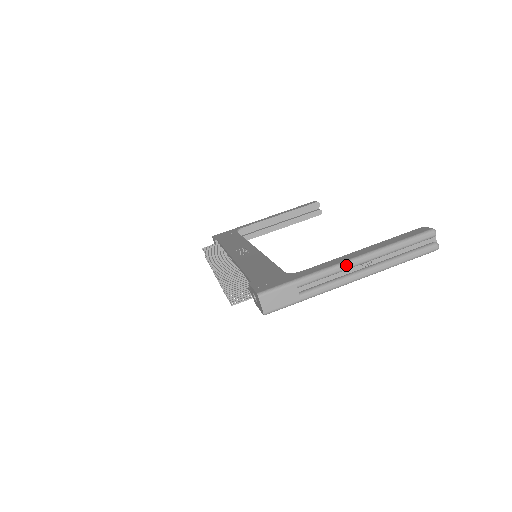
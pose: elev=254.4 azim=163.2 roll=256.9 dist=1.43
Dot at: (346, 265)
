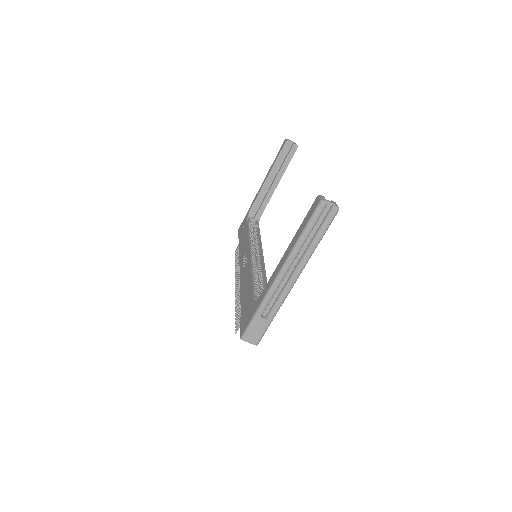
Dot at: (279, 279)
